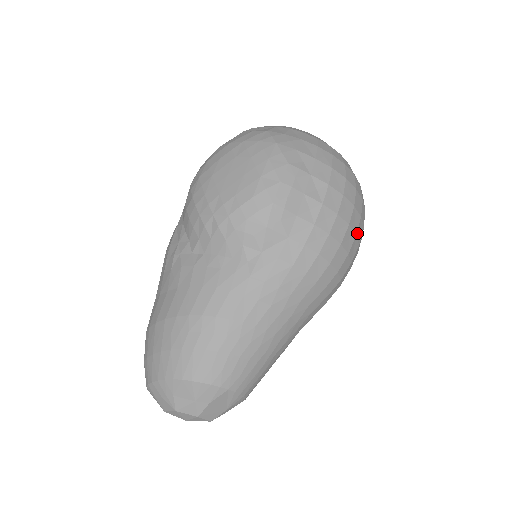
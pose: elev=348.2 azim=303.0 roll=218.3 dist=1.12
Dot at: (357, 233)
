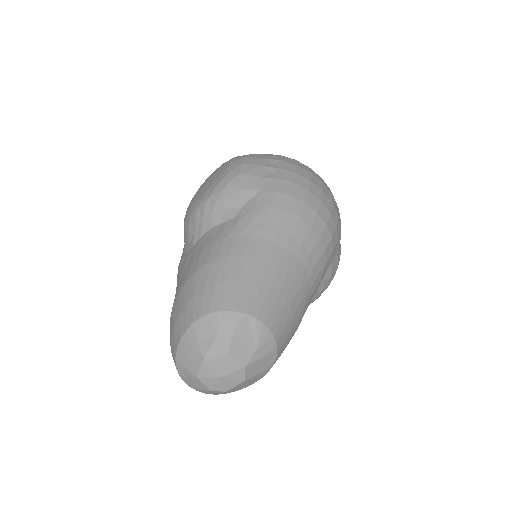
Dot at: (324, 192)
